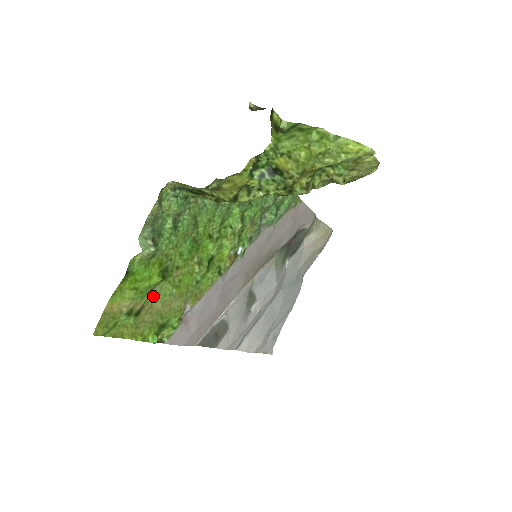
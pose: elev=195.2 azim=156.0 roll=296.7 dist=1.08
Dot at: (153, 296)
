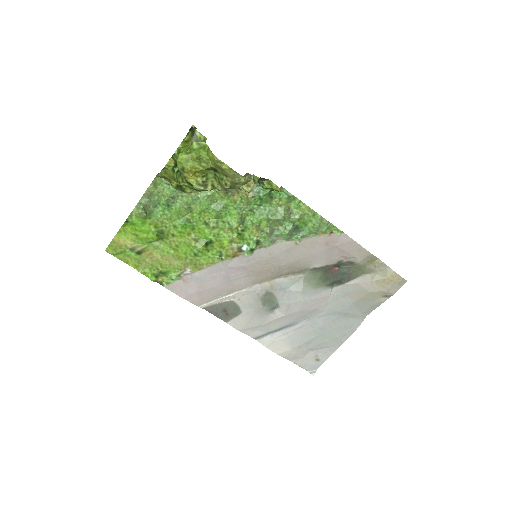
Dot at: (153, 247)
